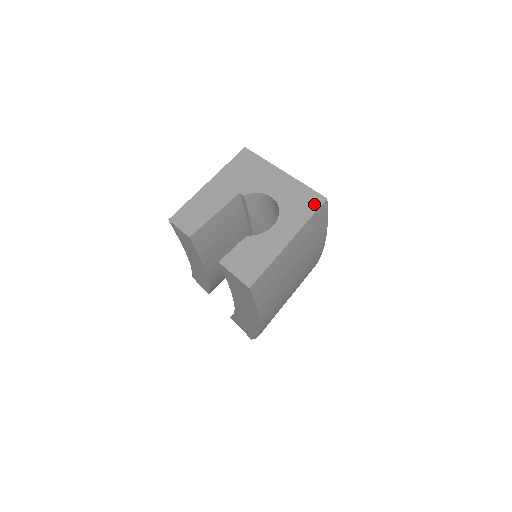
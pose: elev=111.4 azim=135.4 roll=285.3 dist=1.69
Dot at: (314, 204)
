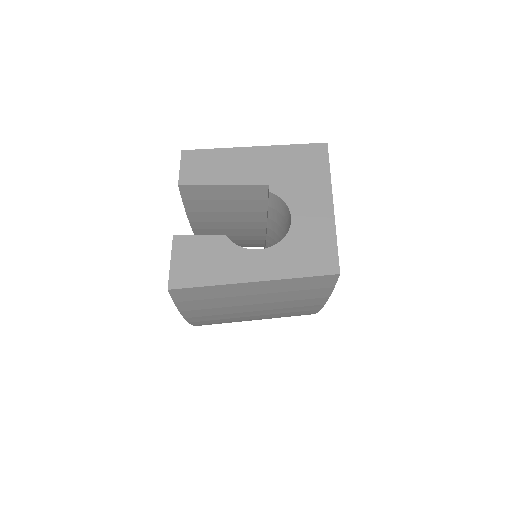
Dot at: (321, 267)
